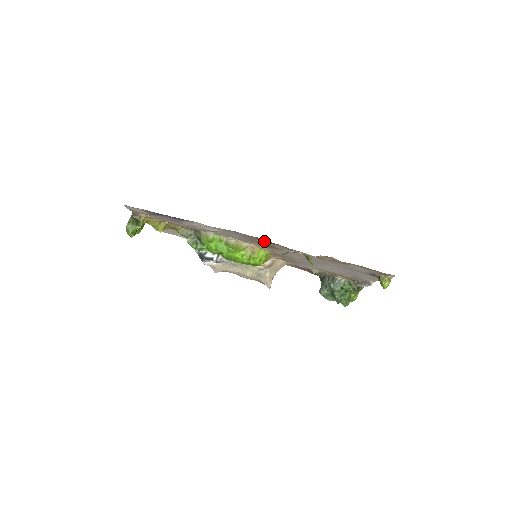
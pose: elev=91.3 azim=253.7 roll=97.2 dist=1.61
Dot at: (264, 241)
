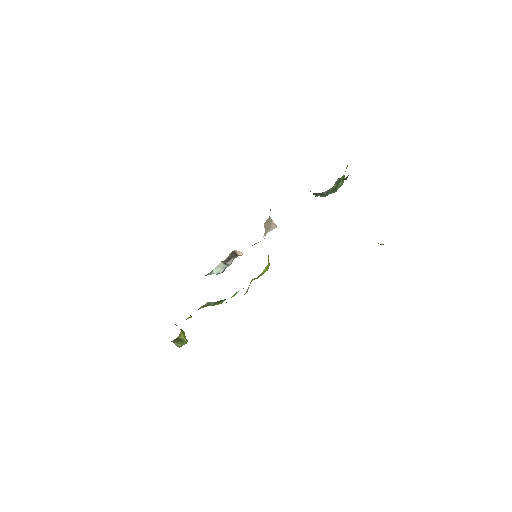
Dot at: occluded
